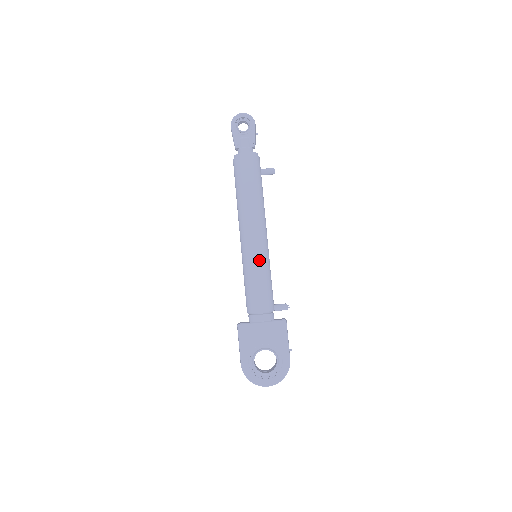
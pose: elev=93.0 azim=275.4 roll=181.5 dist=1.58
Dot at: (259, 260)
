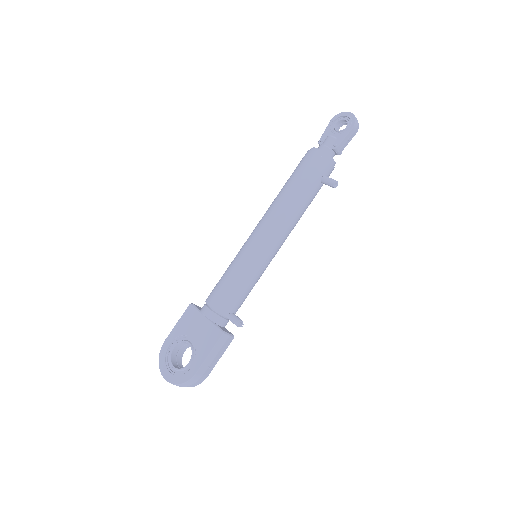
Dot at: (246, 257)
